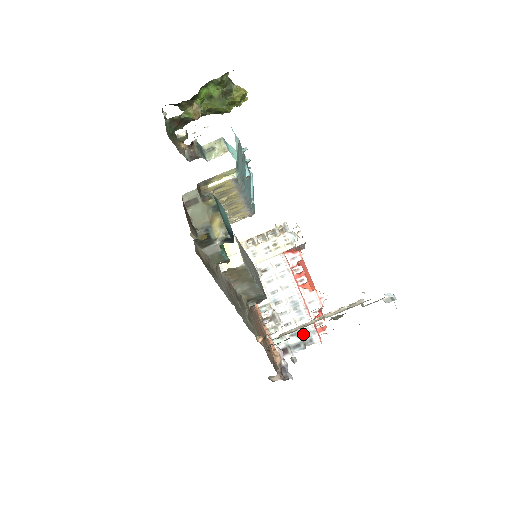
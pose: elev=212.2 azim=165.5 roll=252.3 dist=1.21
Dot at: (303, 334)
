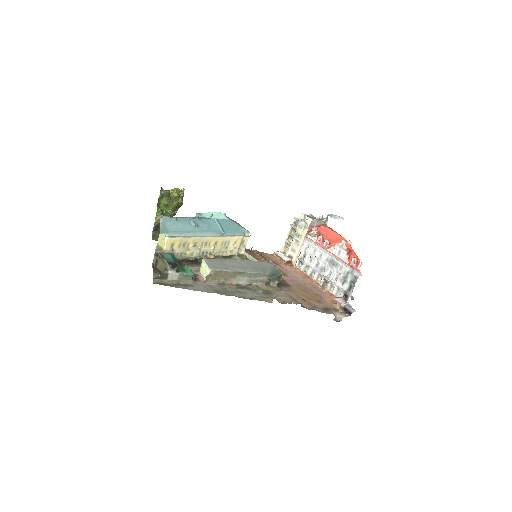
Dot at: (348, 277)
